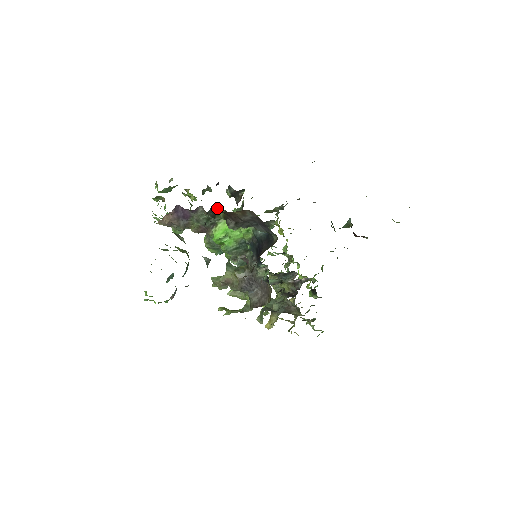
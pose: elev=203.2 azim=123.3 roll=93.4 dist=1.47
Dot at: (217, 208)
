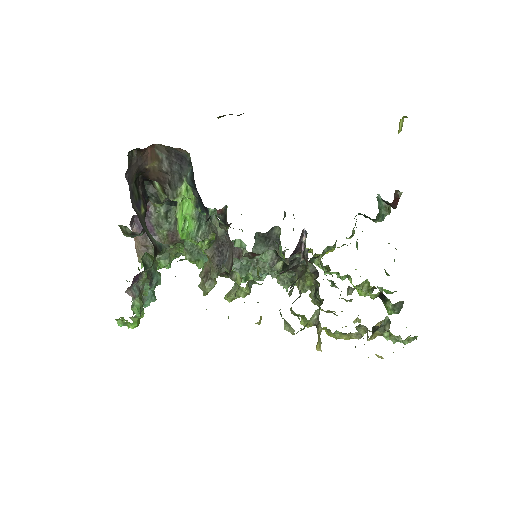
Dot at: (153, 187)
